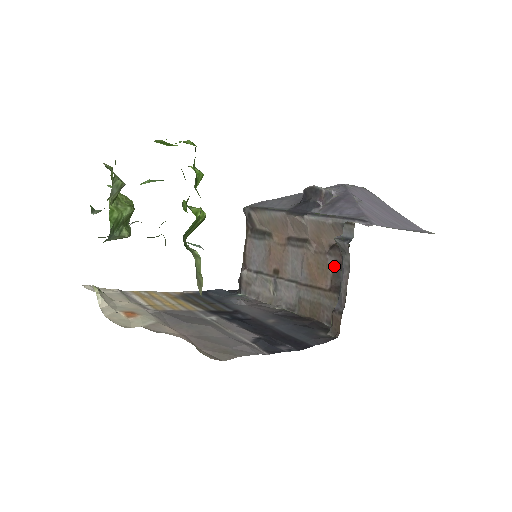
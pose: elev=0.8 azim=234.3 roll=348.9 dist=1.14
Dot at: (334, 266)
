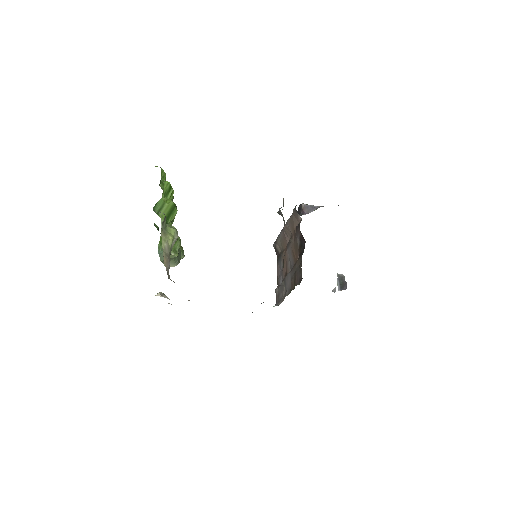
Dot at: (299, 241)
